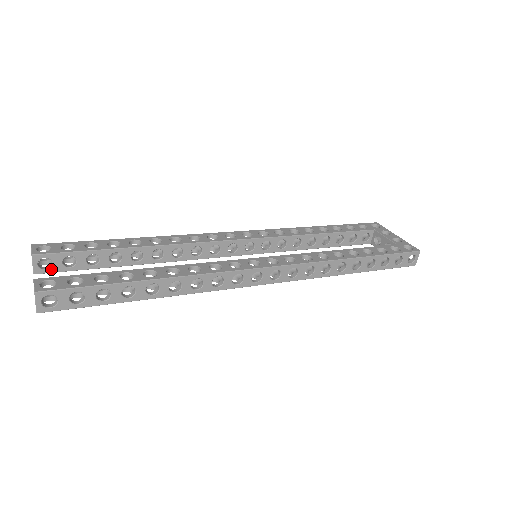
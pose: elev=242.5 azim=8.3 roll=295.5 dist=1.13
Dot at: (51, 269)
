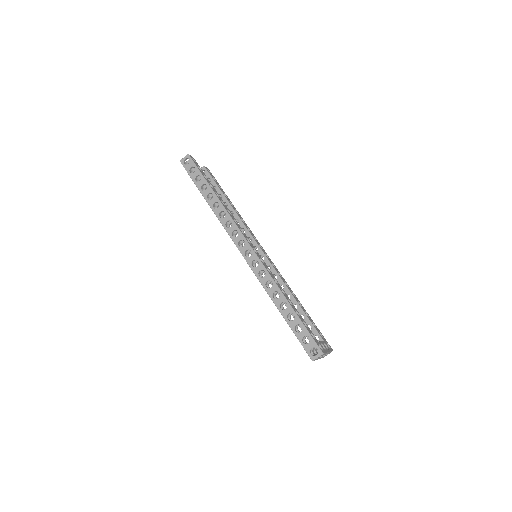
Dot at: occluded
